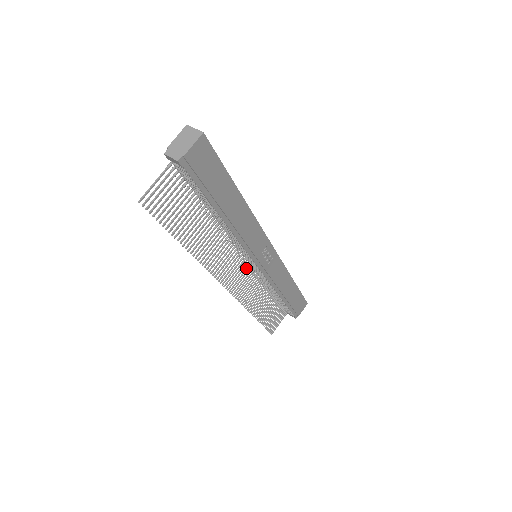
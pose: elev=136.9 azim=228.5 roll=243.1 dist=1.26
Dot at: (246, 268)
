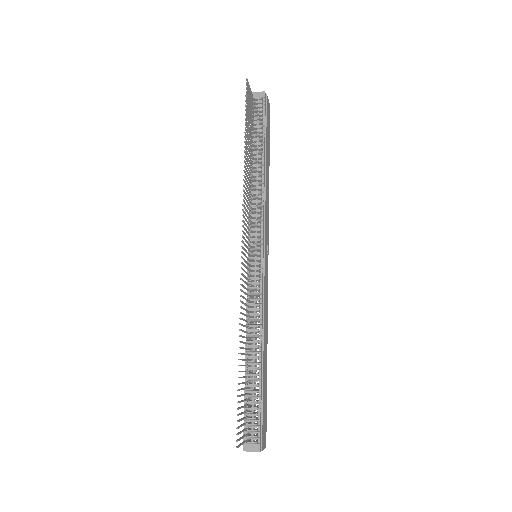
Dot at: (248, 259)
